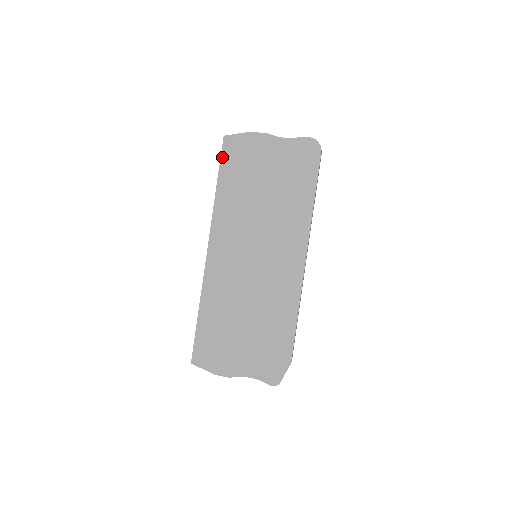
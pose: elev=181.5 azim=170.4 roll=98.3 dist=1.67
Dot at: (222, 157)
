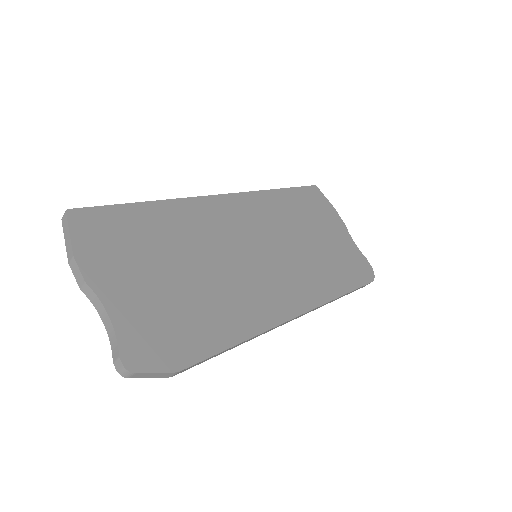
Dot at: (303, 188)
